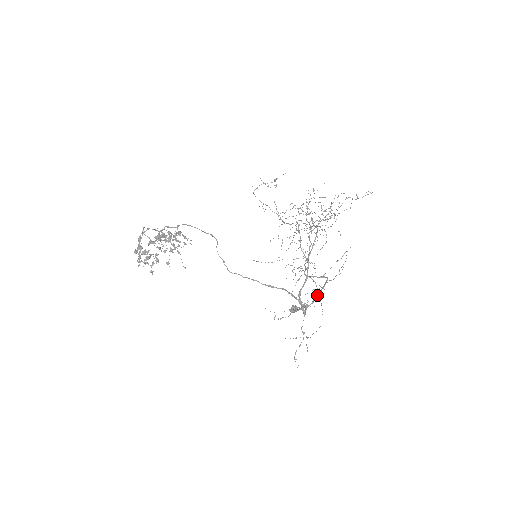
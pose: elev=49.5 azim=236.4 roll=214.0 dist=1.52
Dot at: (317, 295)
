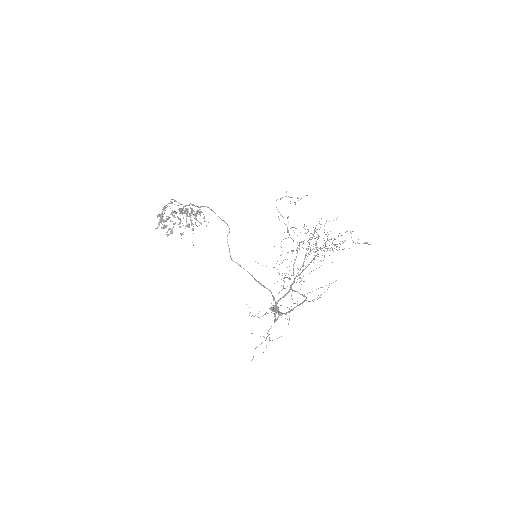
Dot at: (292, 309)
